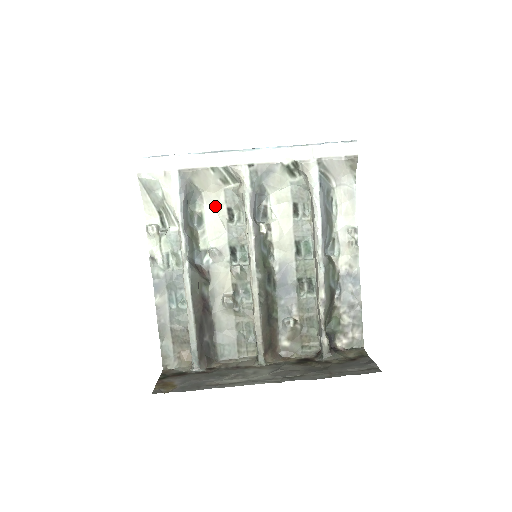
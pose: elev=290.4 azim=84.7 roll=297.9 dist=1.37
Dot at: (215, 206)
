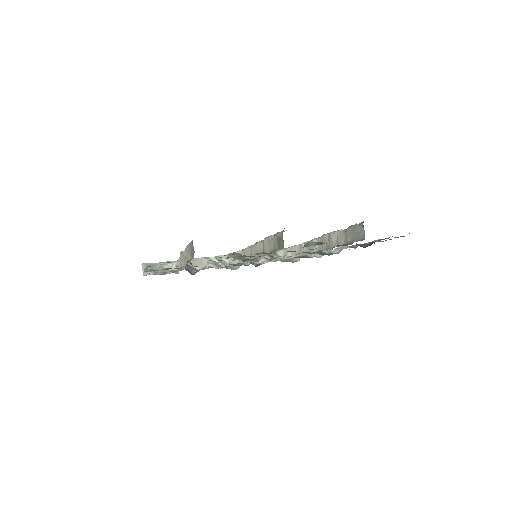
Dot at: occluded
